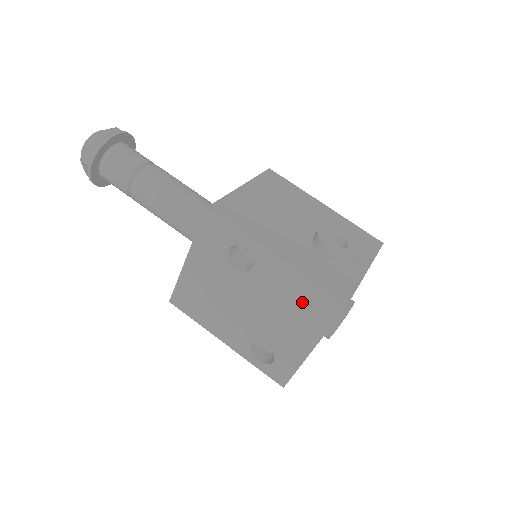
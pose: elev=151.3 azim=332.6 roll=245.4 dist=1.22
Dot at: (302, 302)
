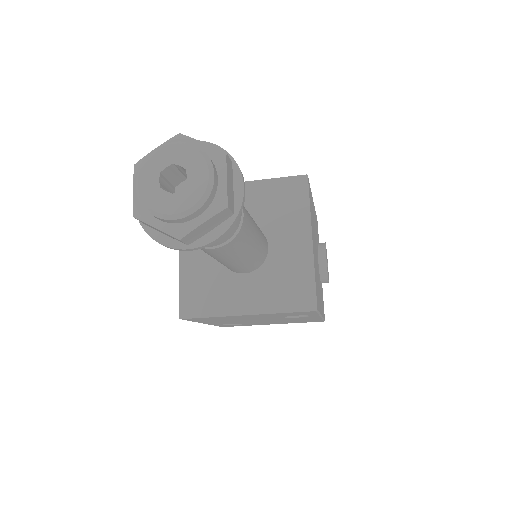
Dot at: occluded
